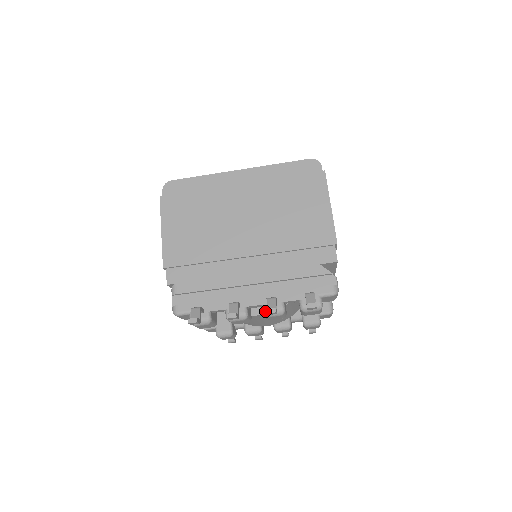
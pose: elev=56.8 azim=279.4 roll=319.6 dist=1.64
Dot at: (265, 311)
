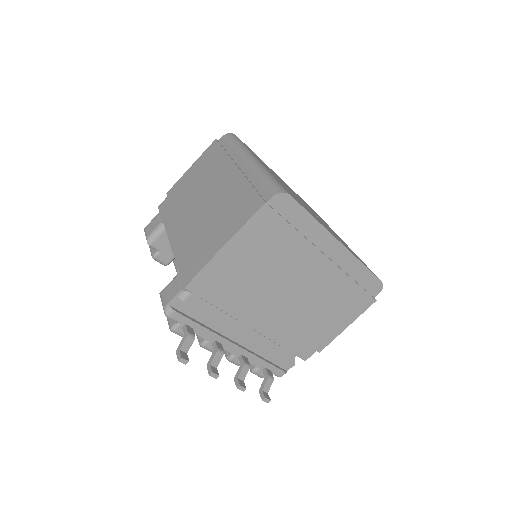
Dot at: (231, 360)
